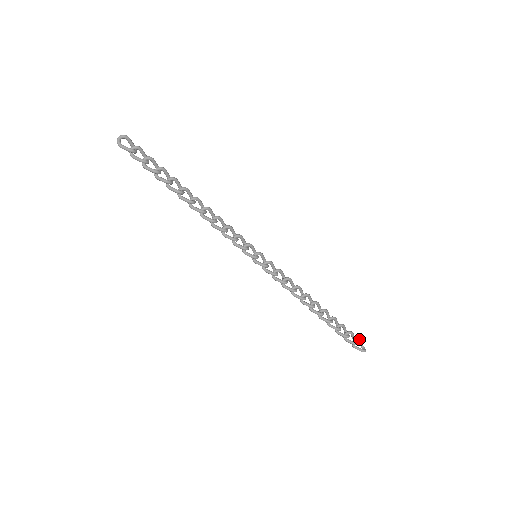
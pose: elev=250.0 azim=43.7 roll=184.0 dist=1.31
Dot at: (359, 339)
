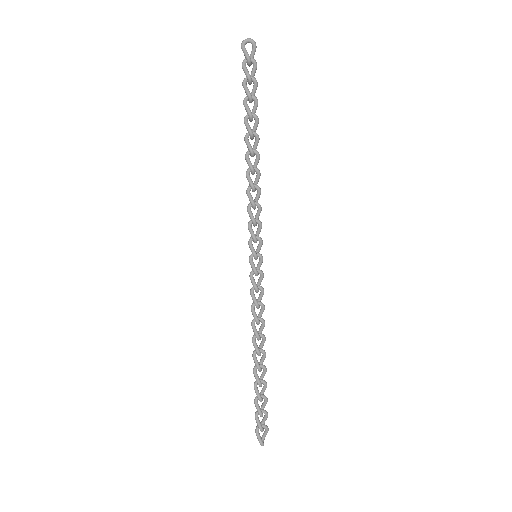
Dot at: occluded
